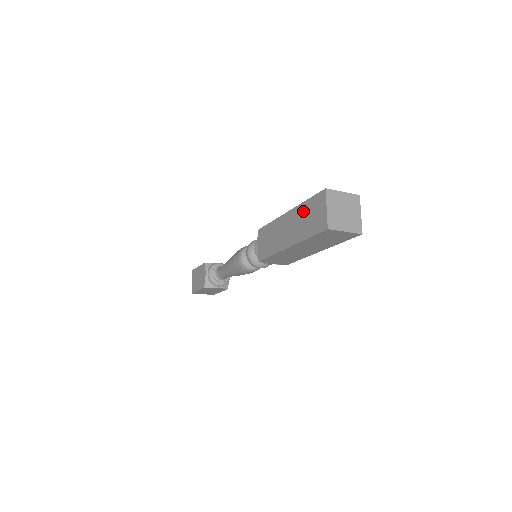
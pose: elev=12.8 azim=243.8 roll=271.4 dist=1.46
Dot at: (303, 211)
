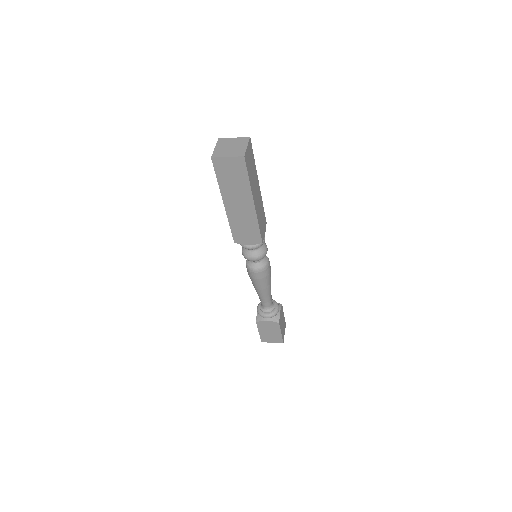
Dot at: occluded
